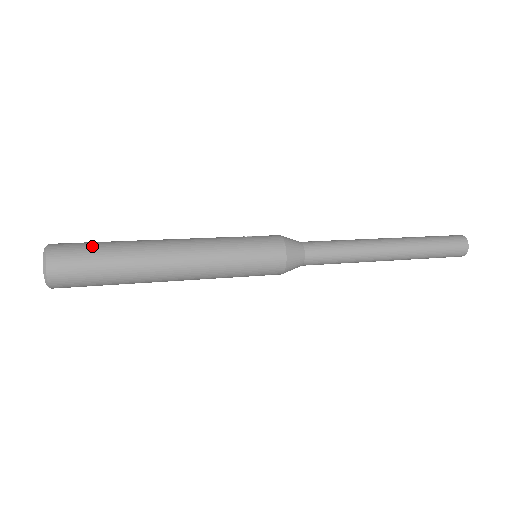
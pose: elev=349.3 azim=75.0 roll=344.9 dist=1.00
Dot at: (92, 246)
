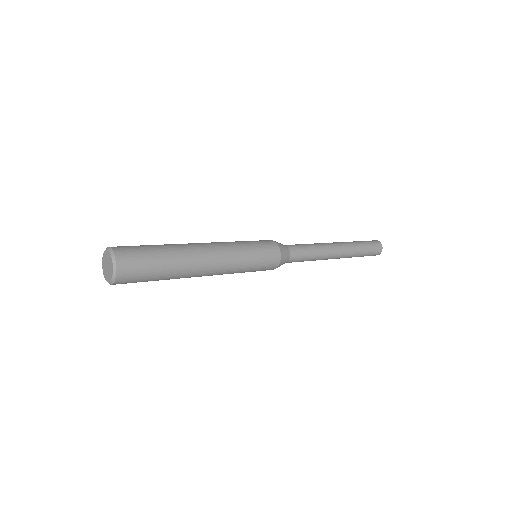
Dot at: occluded
